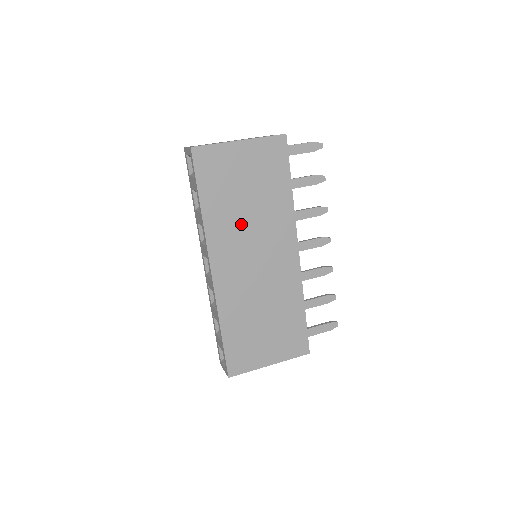
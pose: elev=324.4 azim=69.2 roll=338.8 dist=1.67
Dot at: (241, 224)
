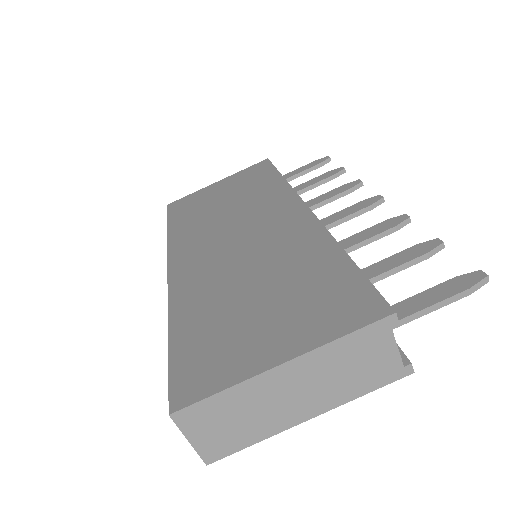
Dot at: occluded
